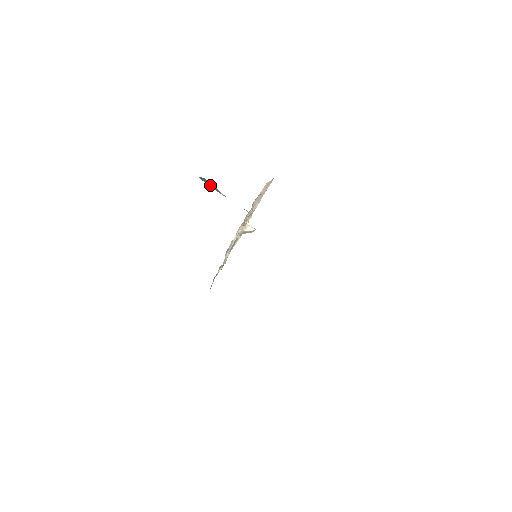
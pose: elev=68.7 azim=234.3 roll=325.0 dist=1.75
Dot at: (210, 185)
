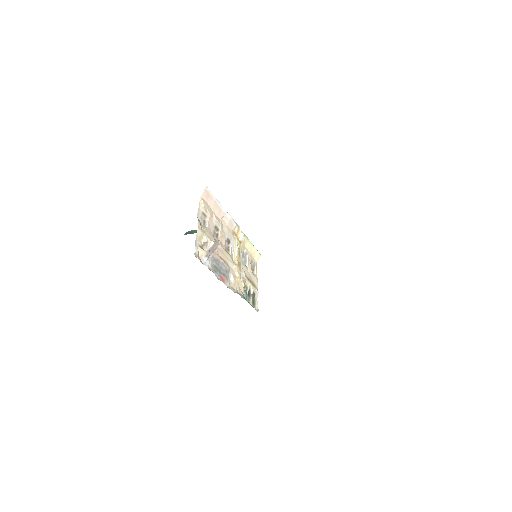
Dot at: (196, 232)
